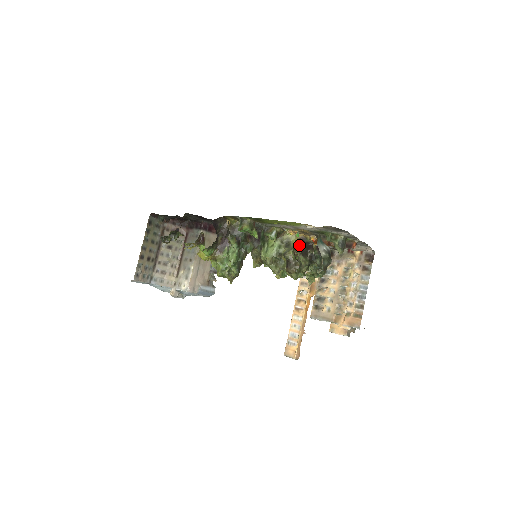
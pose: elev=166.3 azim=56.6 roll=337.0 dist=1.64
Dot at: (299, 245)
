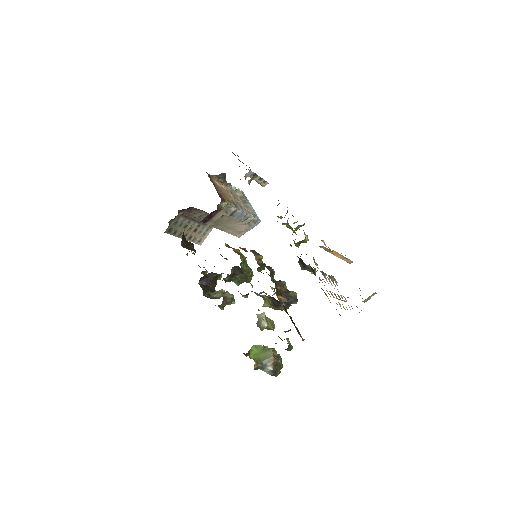
Dot at: (269, 300)
